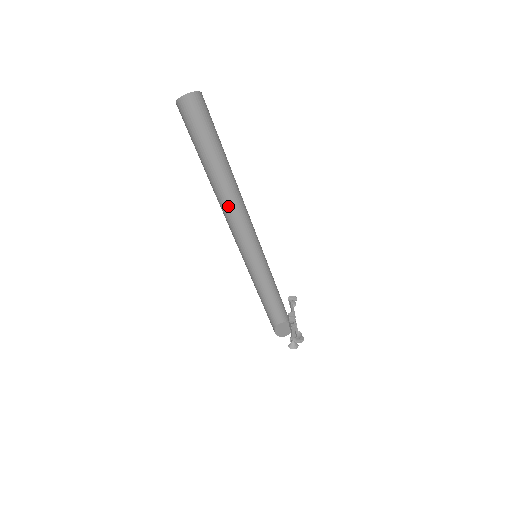
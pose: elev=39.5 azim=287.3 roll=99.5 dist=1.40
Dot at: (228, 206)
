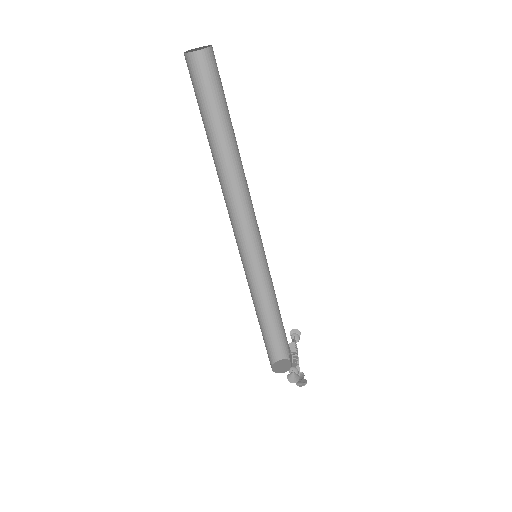
Dot at: (229, 190)
